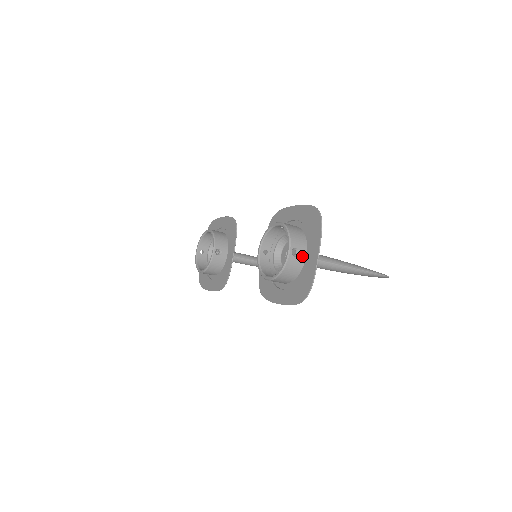
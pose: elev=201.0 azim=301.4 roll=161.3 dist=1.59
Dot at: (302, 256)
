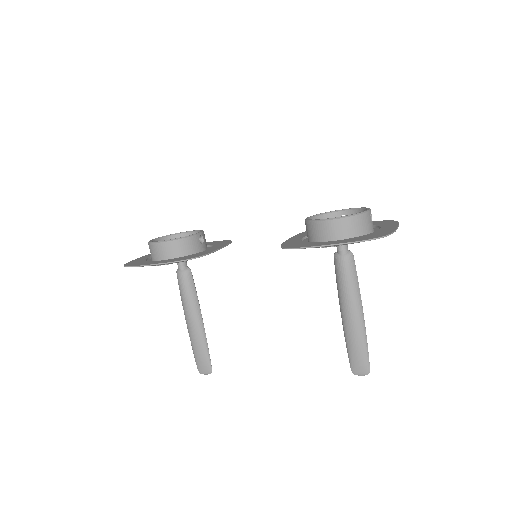
Dot at: (372, 227)
